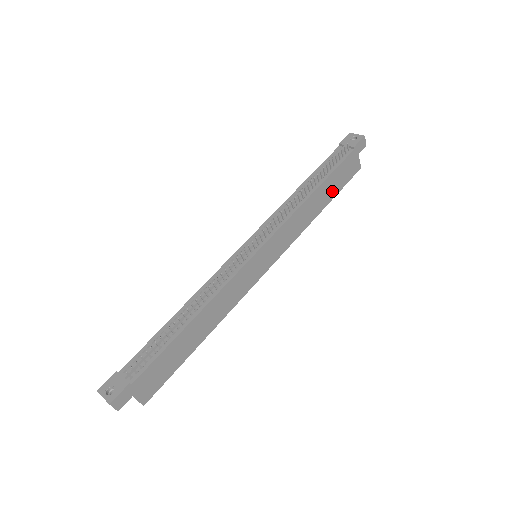
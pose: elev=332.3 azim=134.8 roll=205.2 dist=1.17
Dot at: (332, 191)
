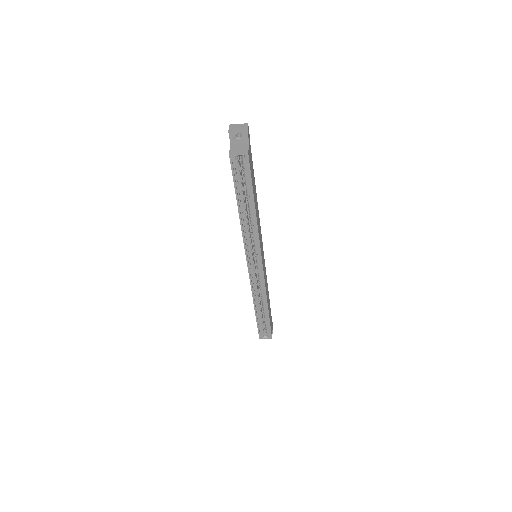
Dot at: (269, 313)
